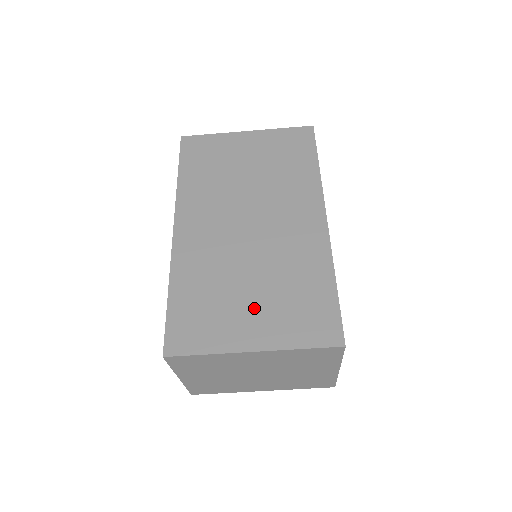
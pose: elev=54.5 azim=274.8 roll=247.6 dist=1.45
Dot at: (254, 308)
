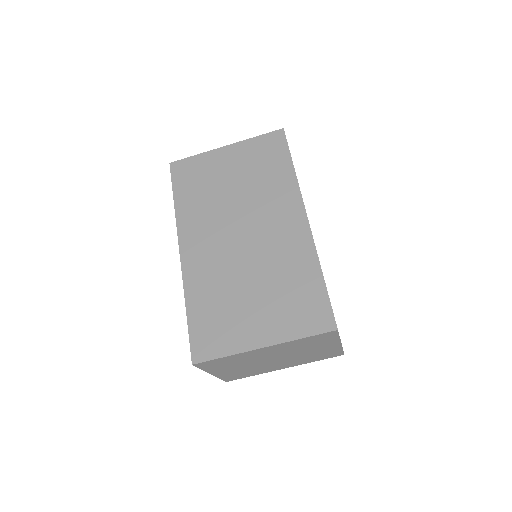
Dot at: (258, 310)
